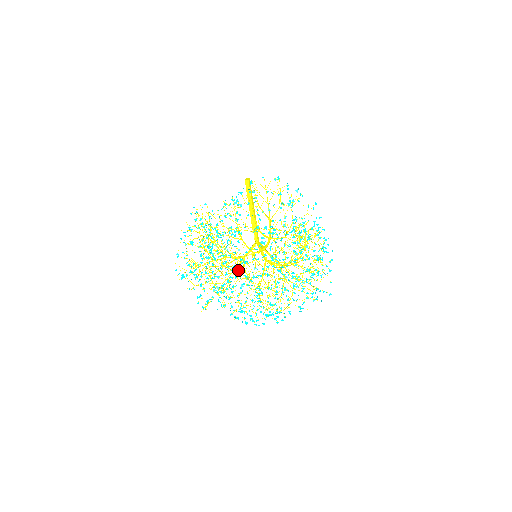
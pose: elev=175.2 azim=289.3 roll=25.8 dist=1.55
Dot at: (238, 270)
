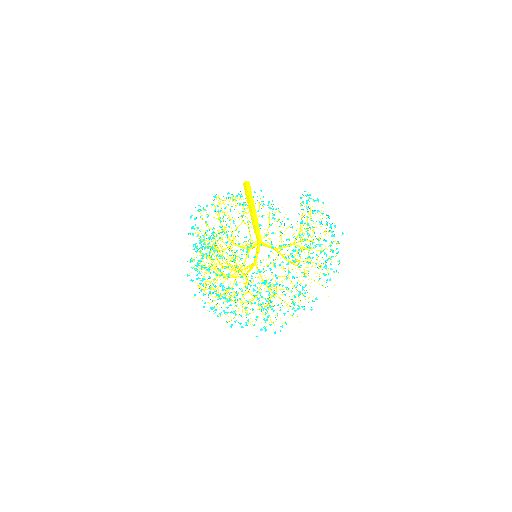
Dot at: (230, 275)
